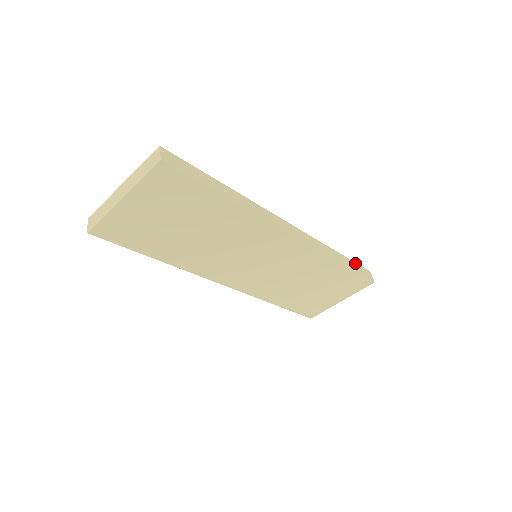
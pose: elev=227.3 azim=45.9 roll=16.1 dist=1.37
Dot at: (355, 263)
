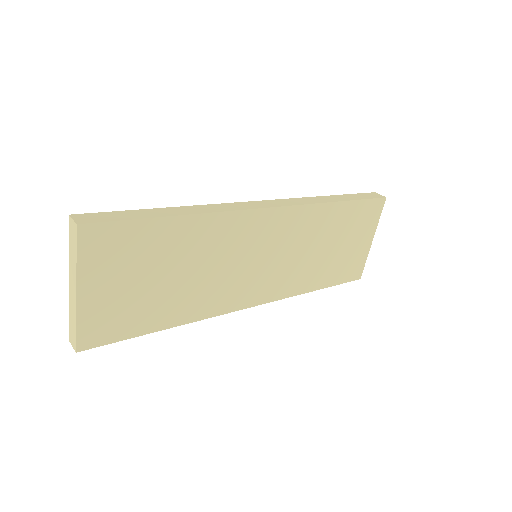
Dot at: (354, 194)
